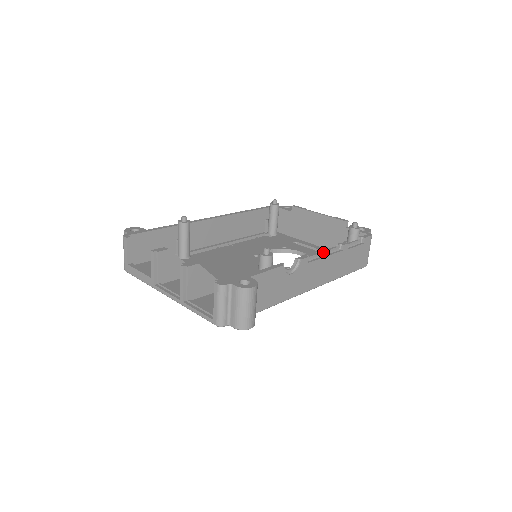
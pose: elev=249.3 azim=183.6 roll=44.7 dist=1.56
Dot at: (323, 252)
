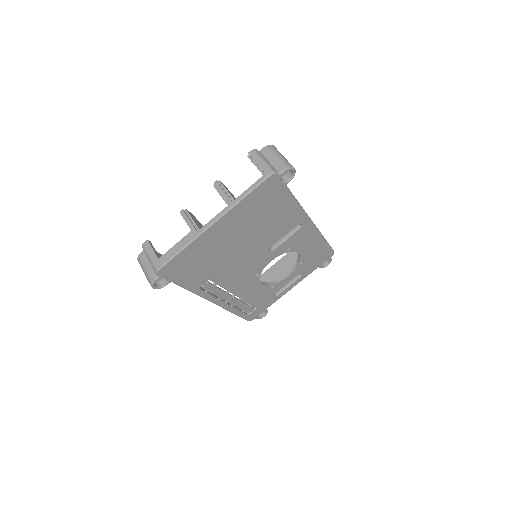
Dot at: occluded
